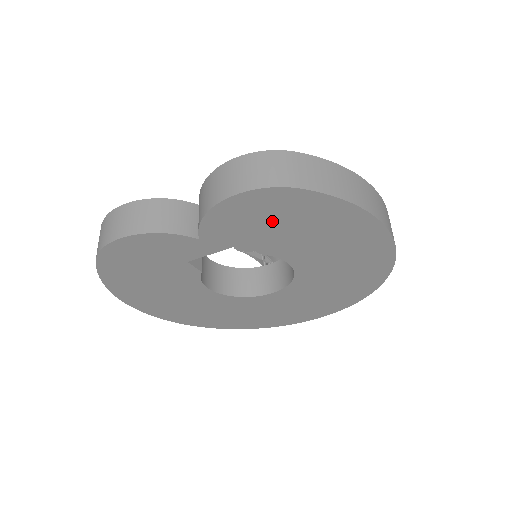
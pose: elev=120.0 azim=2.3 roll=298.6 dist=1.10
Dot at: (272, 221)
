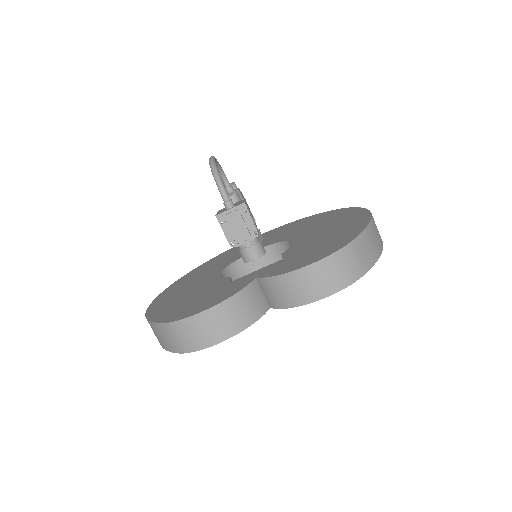
Dot at: occluded
